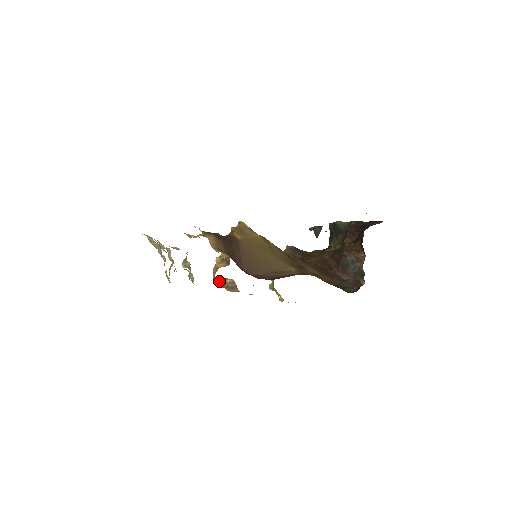
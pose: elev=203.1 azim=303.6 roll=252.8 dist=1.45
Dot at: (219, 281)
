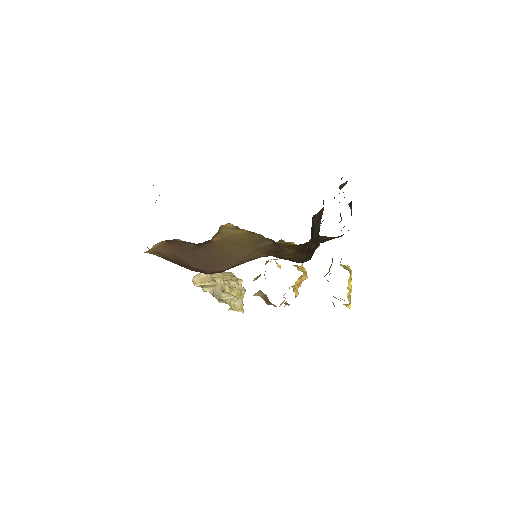
Dot at: (261, 297)
